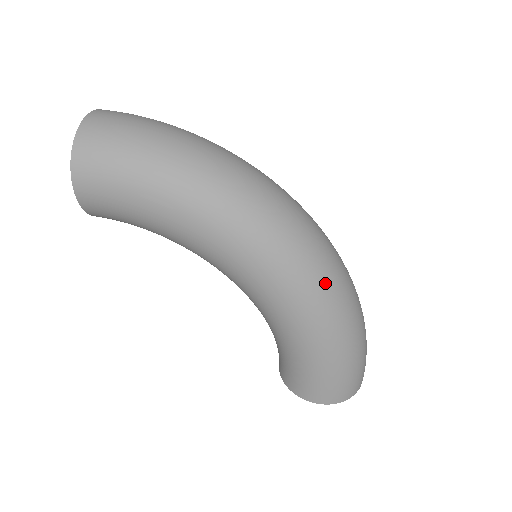
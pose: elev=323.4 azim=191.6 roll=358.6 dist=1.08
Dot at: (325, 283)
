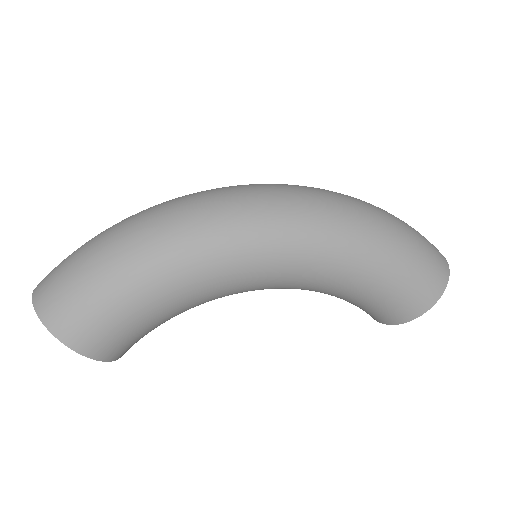
Dot at: (317, 208)
